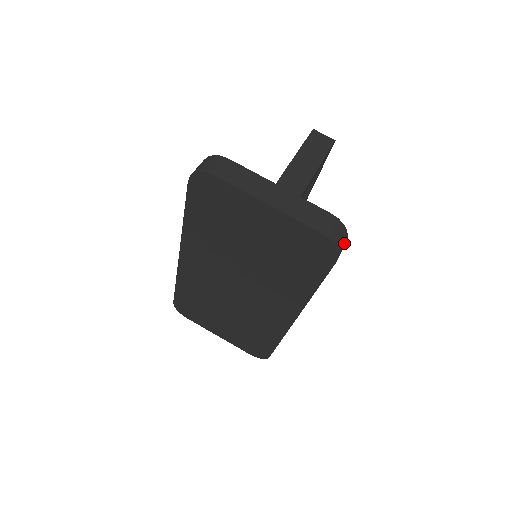
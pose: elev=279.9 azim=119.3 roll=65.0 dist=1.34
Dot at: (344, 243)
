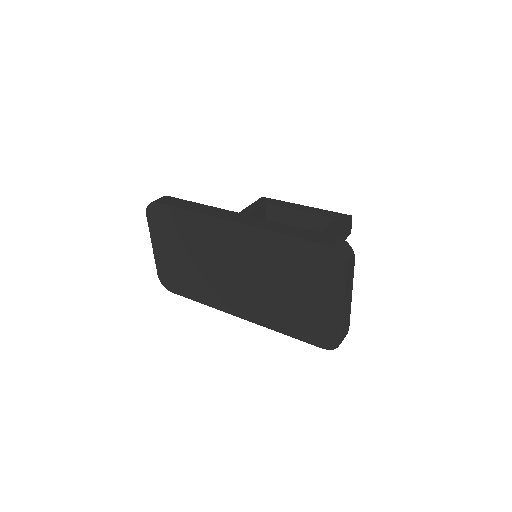
Dot at: occluded
